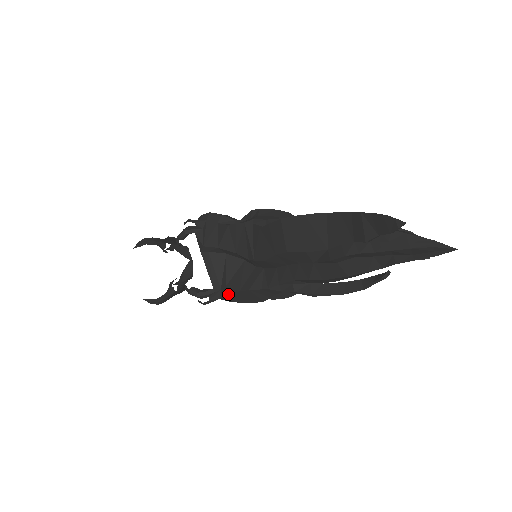
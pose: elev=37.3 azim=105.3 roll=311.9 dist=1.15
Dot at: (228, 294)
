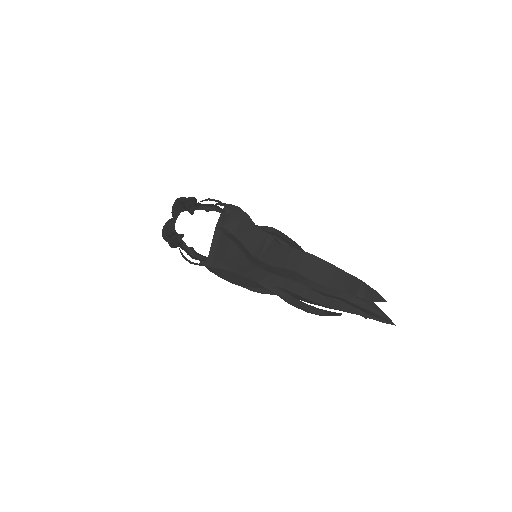
Dot at: (220, 268)
